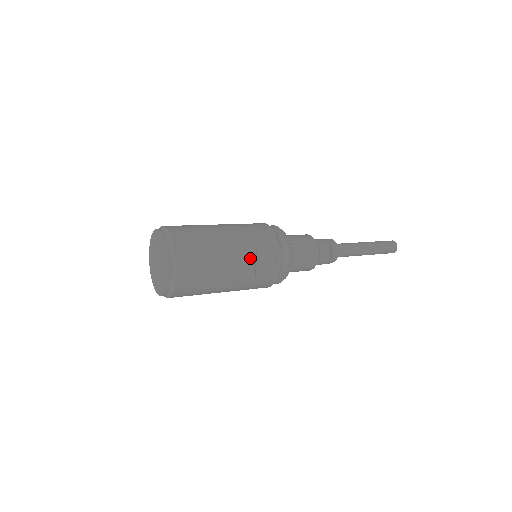
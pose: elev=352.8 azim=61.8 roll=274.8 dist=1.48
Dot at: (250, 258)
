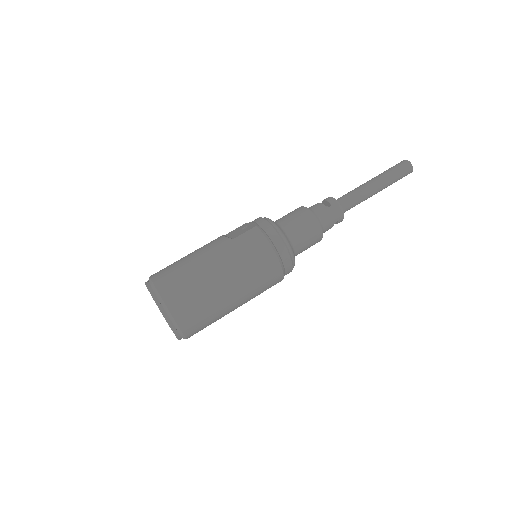
Dot at: occluded
